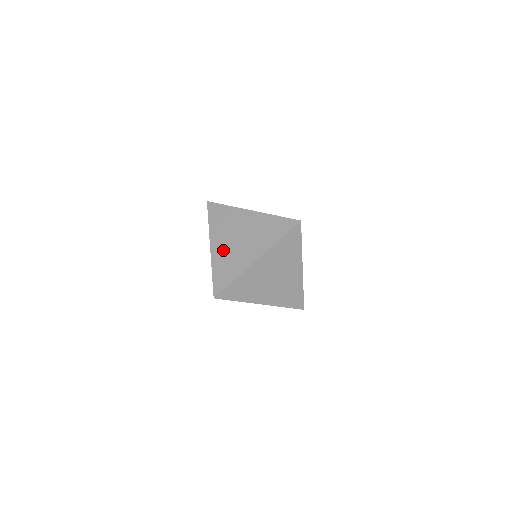
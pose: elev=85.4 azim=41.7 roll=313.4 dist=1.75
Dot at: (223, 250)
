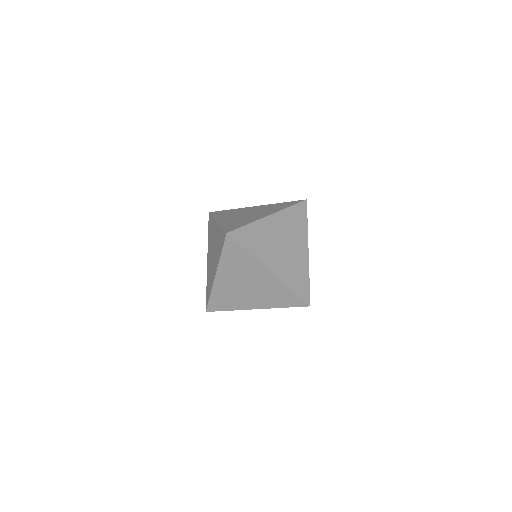
Dot at: (231, 219)
